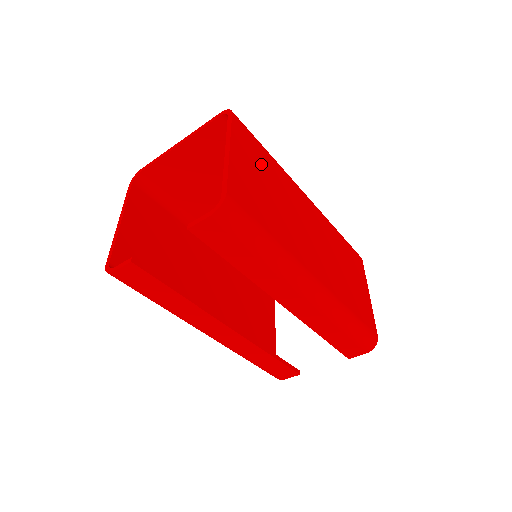
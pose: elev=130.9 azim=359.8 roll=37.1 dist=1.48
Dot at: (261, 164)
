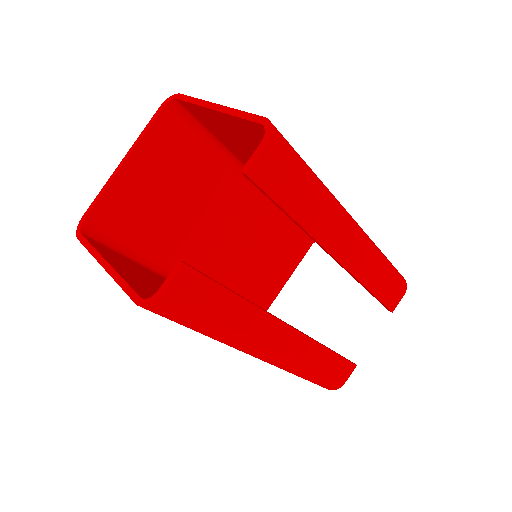
Dot at: occluded
